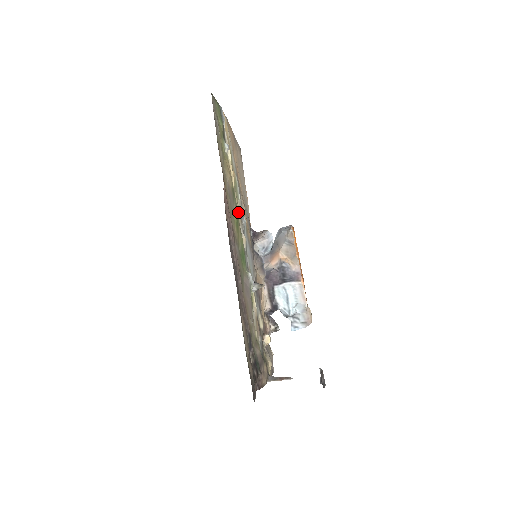
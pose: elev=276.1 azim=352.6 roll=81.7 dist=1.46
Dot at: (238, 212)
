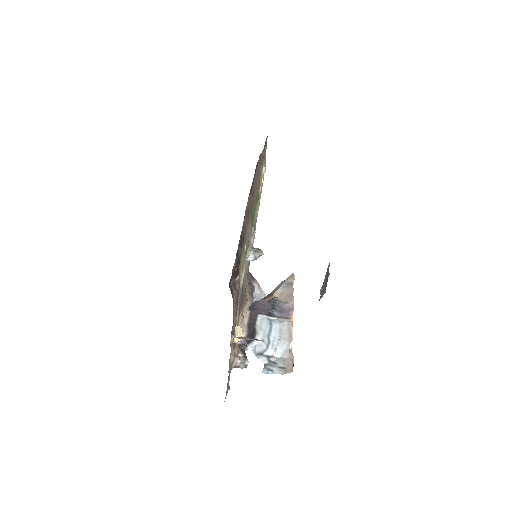
Dot at: occluded
